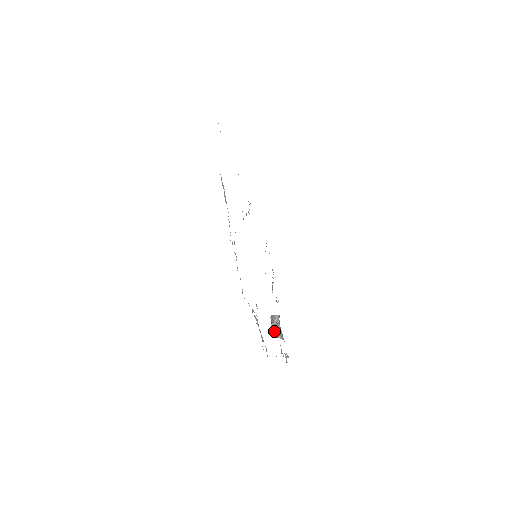
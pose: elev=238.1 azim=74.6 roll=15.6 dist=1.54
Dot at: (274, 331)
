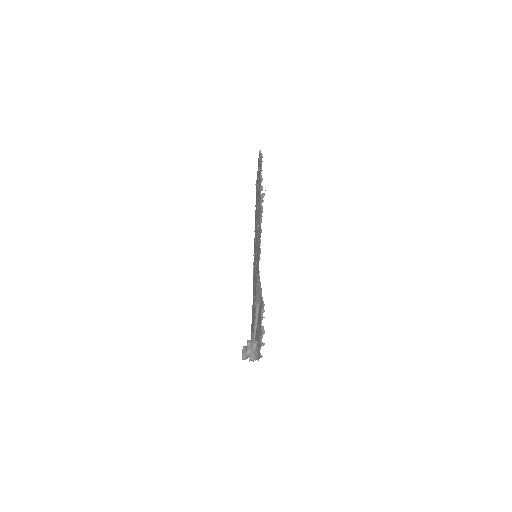
Dot at: (246, 351)
